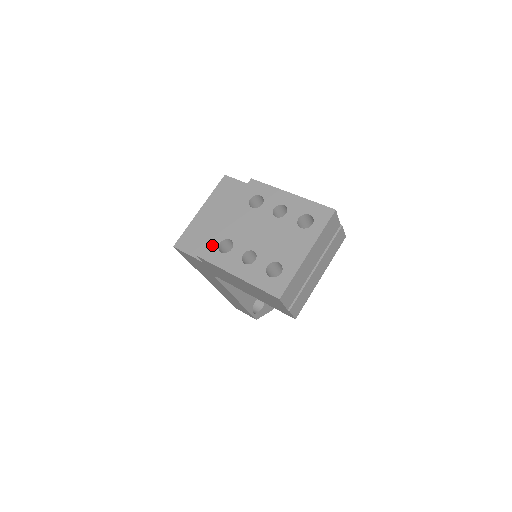
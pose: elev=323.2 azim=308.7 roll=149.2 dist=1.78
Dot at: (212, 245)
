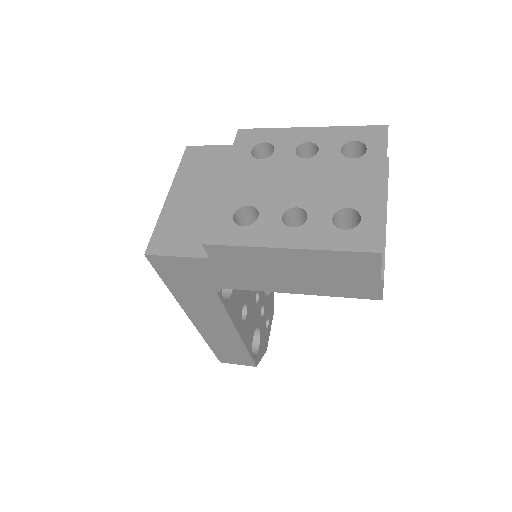
Dot at: (221, 222)
